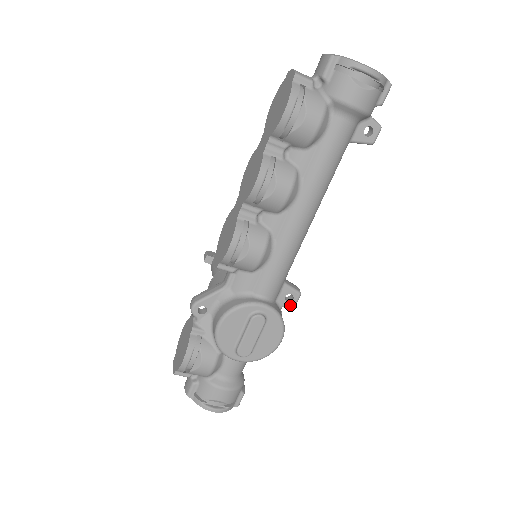
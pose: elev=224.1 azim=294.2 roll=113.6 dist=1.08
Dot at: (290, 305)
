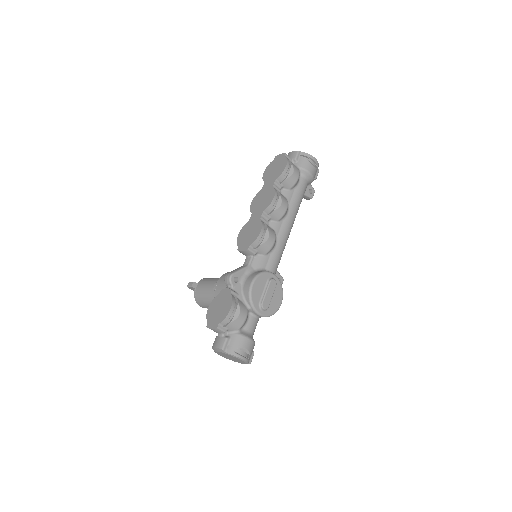
Dot at: occluded
